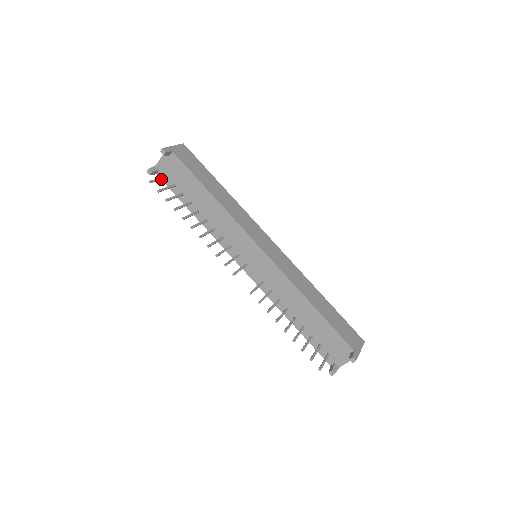
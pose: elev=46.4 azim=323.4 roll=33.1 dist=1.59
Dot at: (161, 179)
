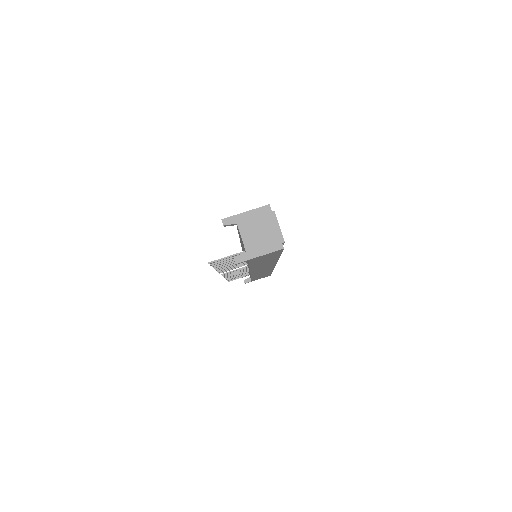
Dot at: (241, 277)
